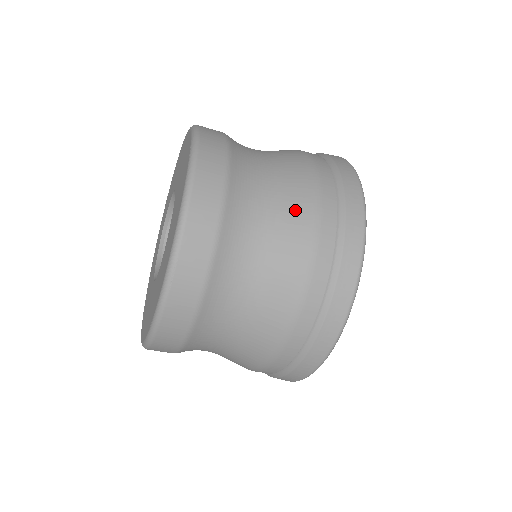
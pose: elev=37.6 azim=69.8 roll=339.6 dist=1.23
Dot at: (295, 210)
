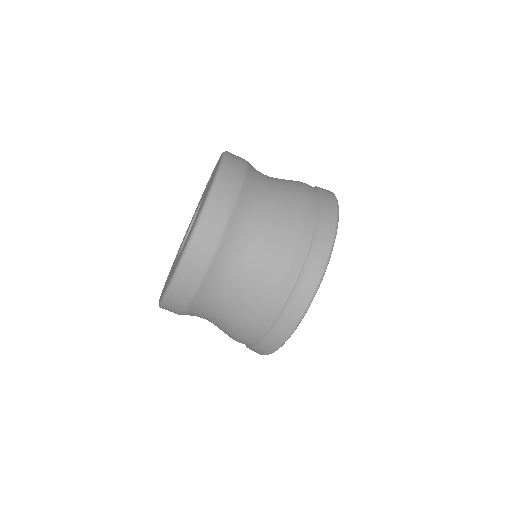
Dot at: (272, 256)
